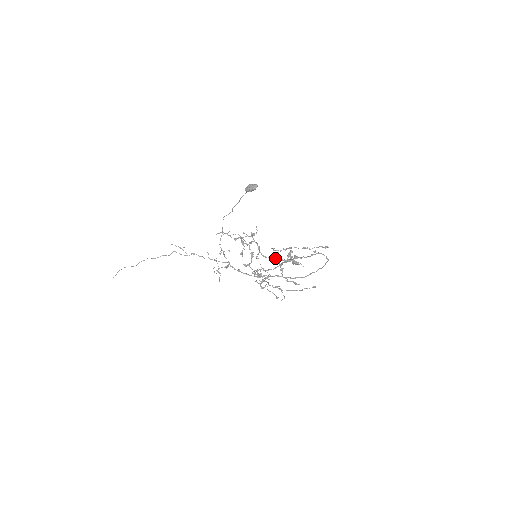
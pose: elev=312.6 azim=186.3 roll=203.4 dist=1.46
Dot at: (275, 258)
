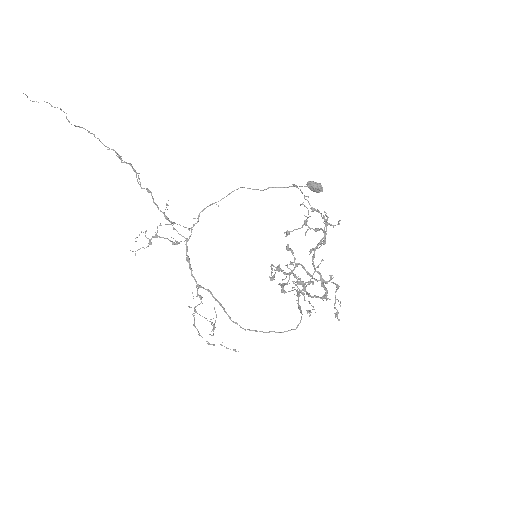
Dot at: occluded
